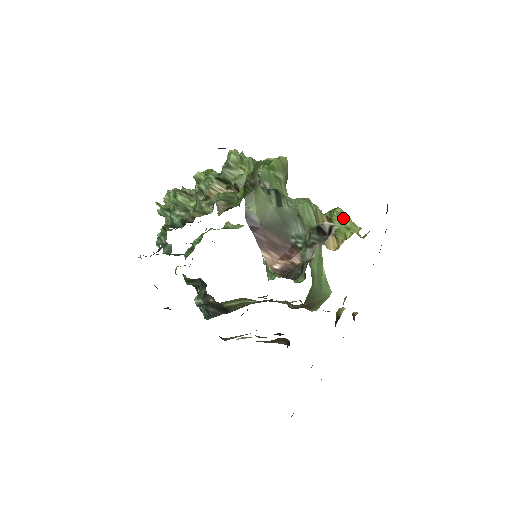
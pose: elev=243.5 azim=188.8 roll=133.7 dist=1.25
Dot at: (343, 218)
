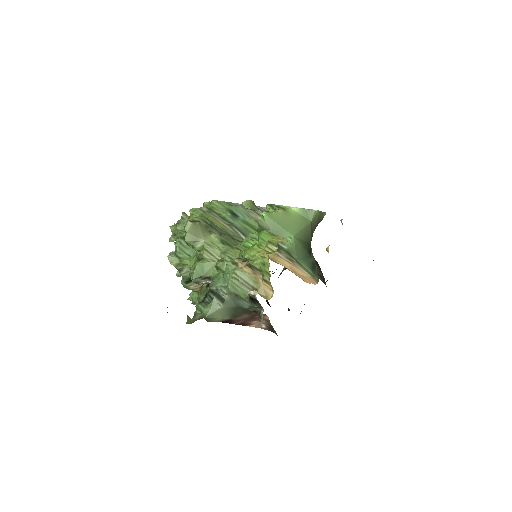
Dot at: (254, 260)
